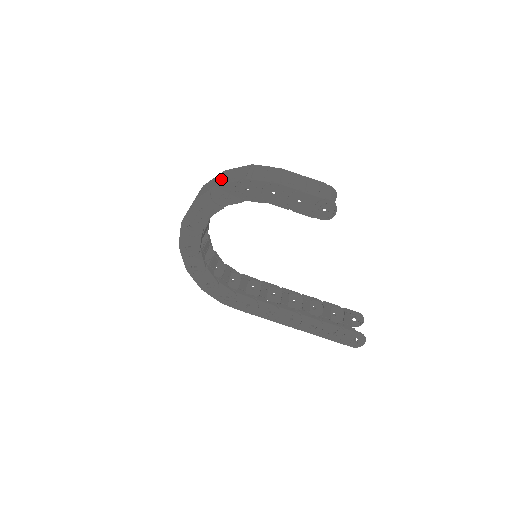
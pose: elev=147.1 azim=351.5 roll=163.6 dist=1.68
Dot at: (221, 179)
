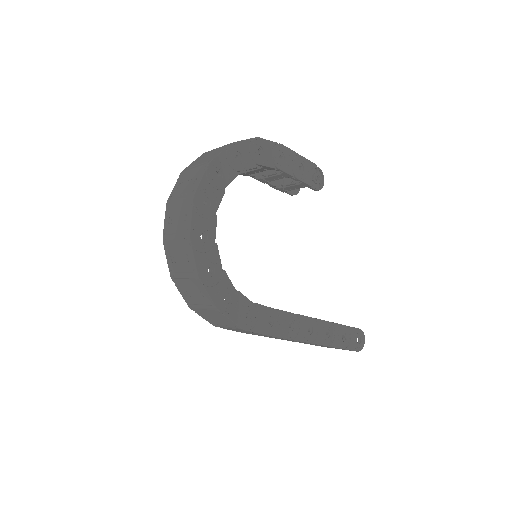
Dot at: (222, 146)
